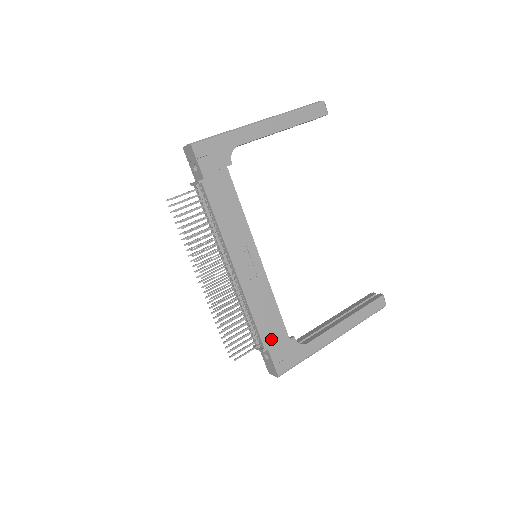
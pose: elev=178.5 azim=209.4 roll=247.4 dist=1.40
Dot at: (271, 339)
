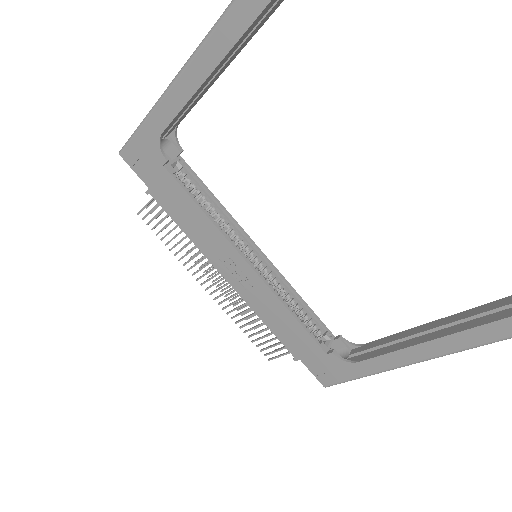
Dot at: (300, 350)
